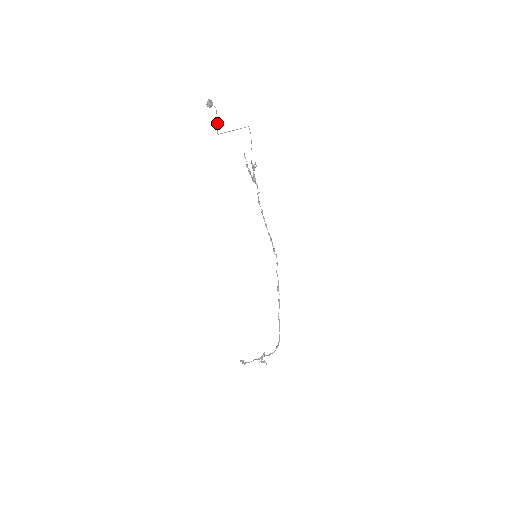
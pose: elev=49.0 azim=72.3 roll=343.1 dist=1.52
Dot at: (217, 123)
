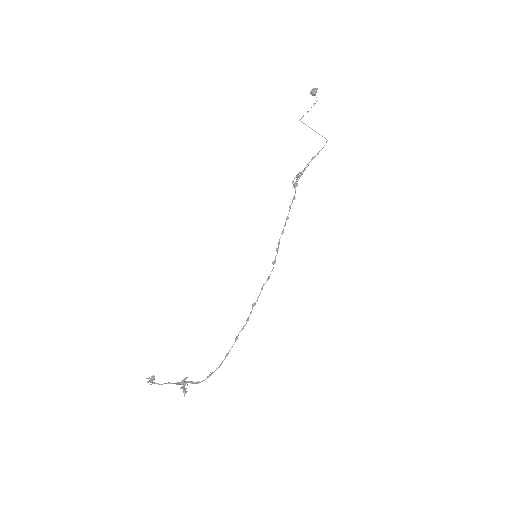
Dot at: occluded
